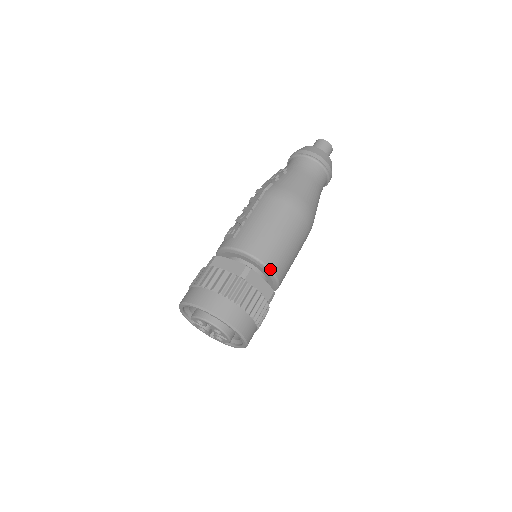
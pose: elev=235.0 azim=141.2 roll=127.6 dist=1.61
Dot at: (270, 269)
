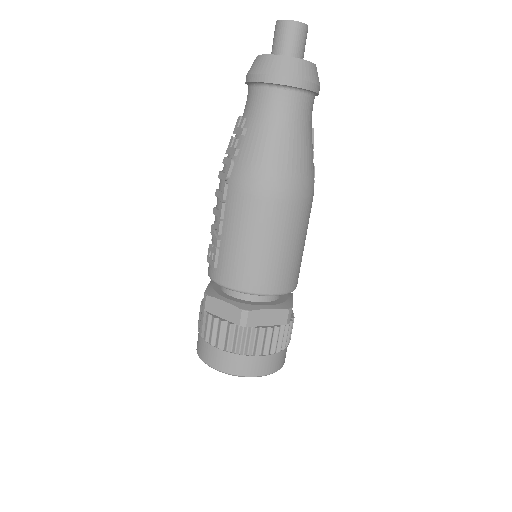
Dot at: (273, 295)
